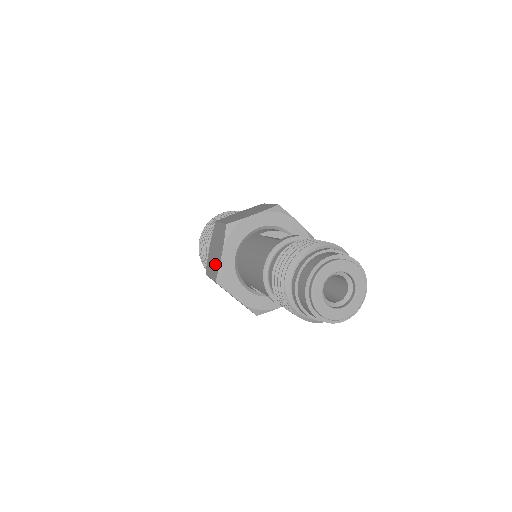
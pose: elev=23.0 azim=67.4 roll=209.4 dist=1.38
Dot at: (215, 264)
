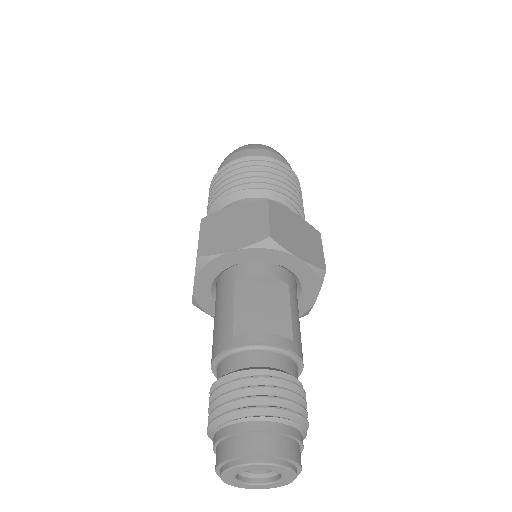
Dot at: occluded
